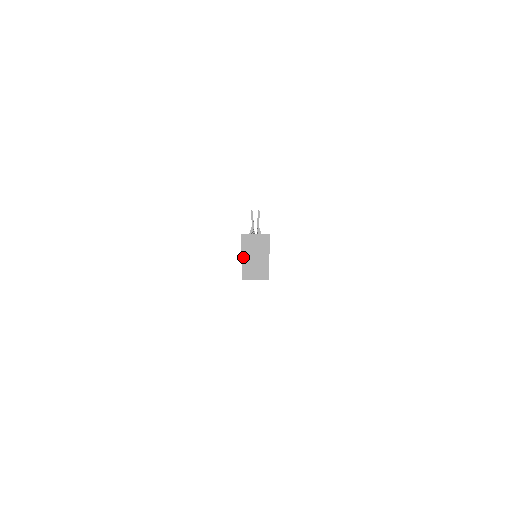
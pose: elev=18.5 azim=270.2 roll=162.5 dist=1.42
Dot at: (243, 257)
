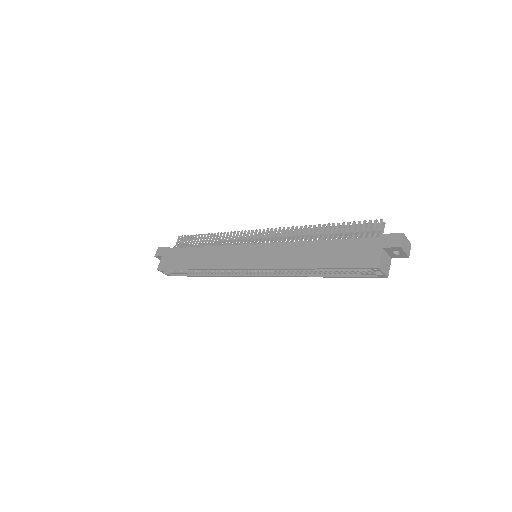
Dot at: (383, 250)
